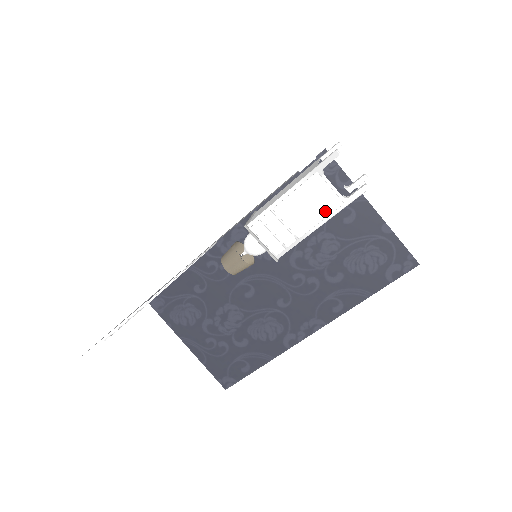
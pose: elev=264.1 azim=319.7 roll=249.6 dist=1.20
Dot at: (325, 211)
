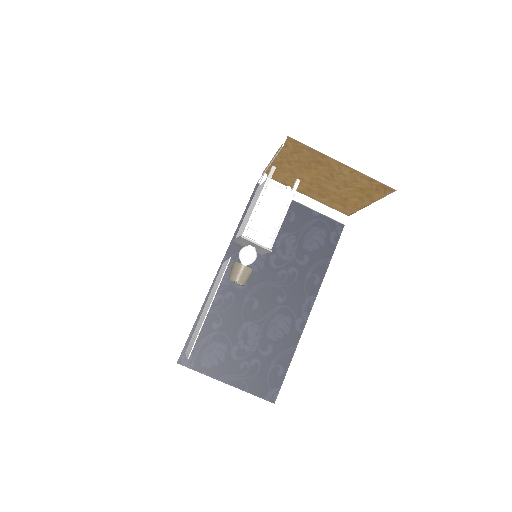
Dot at: (284, 203)
